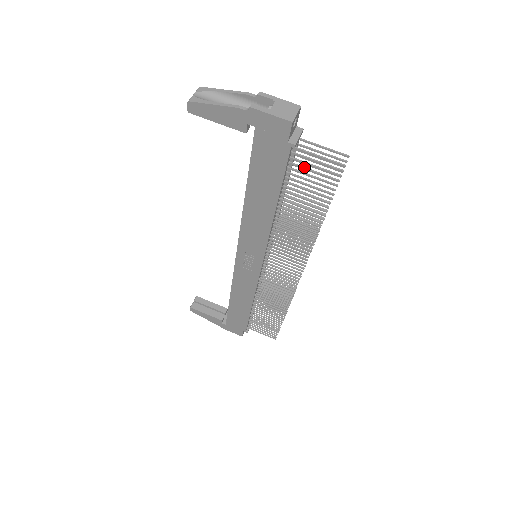
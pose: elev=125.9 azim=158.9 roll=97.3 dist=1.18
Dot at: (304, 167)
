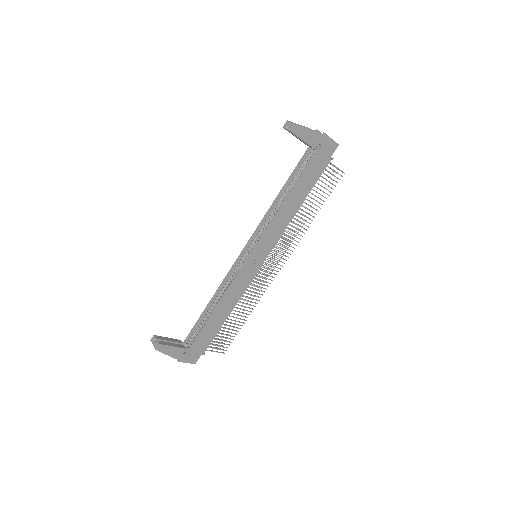
Dot at: occluded
